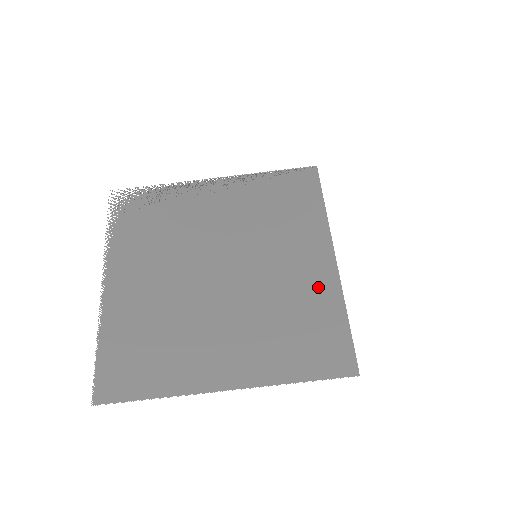
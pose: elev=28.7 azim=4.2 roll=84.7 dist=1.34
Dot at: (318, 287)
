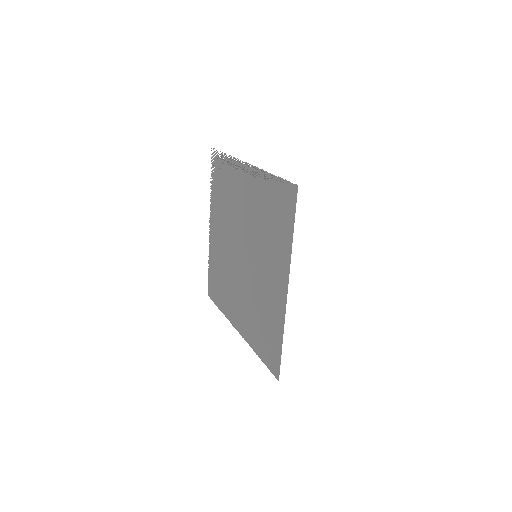
Dot at: (275, 307)
